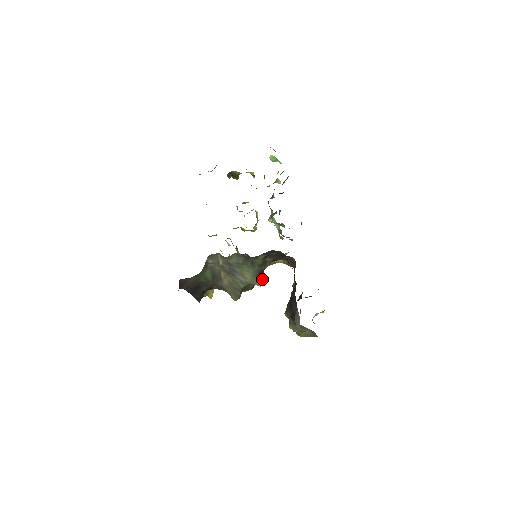
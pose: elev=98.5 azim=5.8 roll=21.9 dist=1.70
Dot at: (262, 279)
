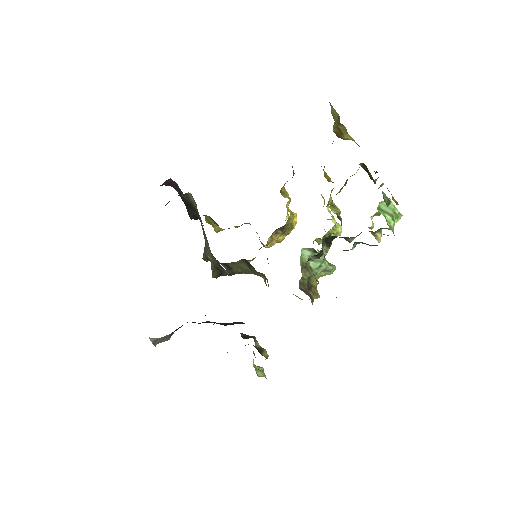
Dot at: (216, 275)
